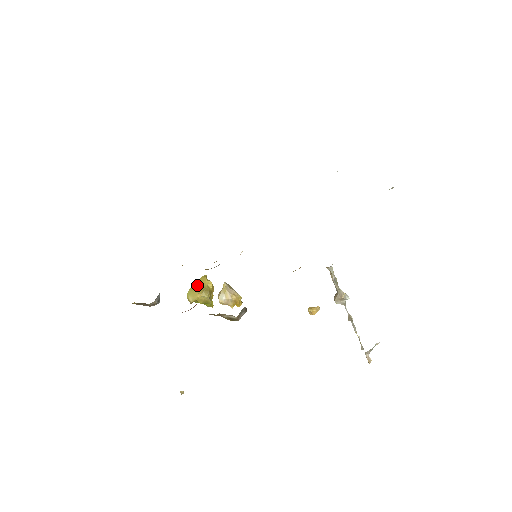
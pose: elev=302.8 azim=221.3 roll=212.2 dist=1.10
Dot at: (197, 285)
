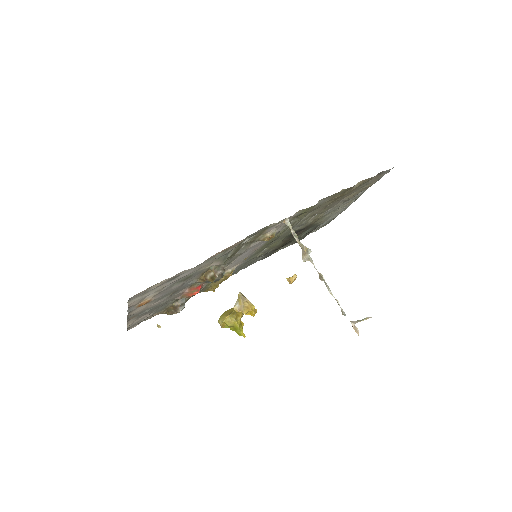
Dot at: (228, 311)
